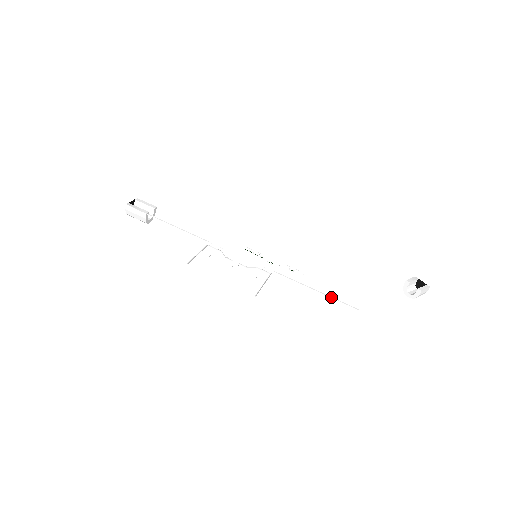
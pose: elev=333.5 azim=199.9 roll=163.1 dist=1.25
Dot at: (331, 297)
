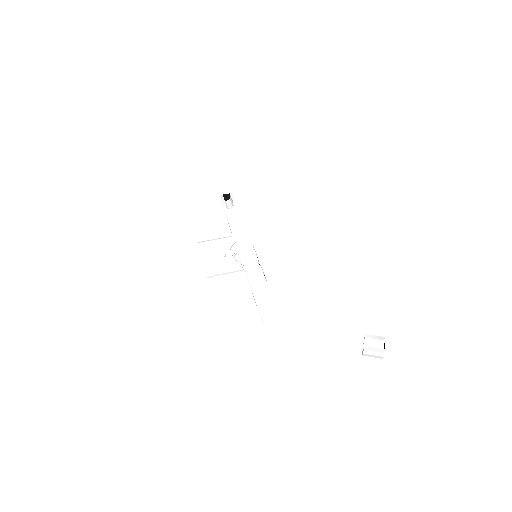
Dot at: (257, 305)
